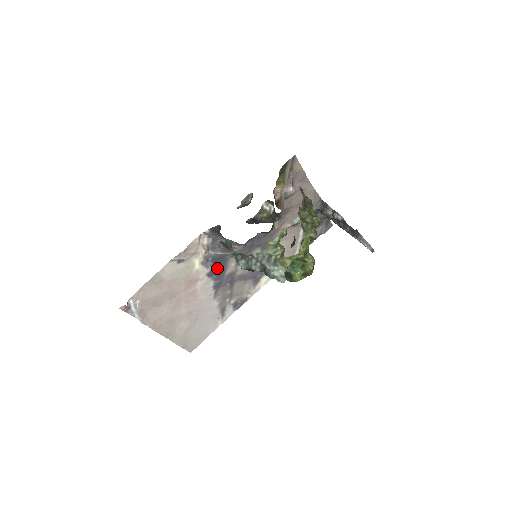
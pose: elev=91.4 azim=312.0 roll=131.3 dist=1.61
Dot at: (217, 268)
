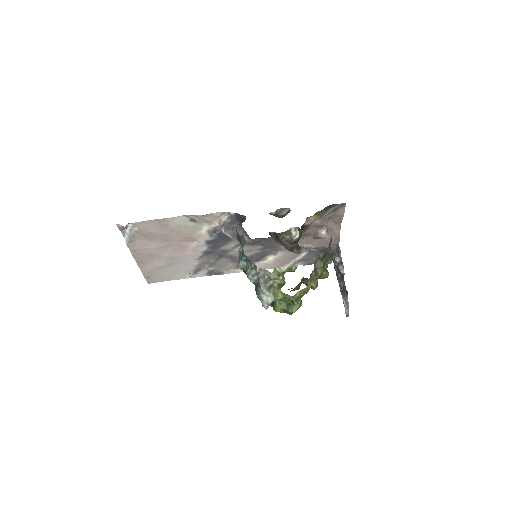
Dot at: (218, 241)
